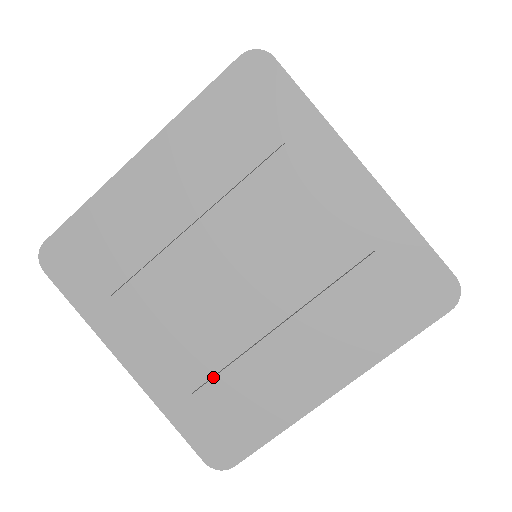
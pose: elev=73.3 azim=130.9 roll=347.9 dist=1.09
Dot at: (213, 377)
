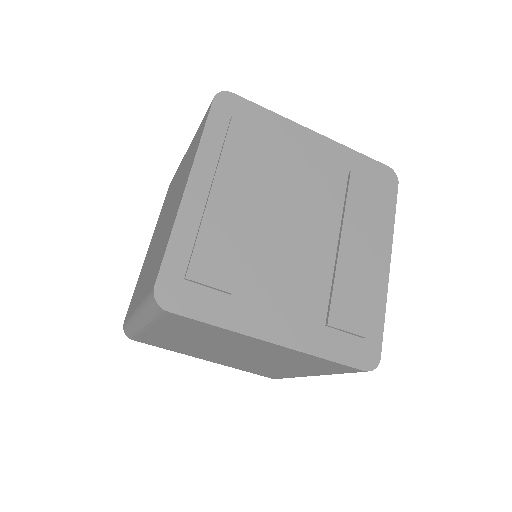
Dot at: (330, 302)
